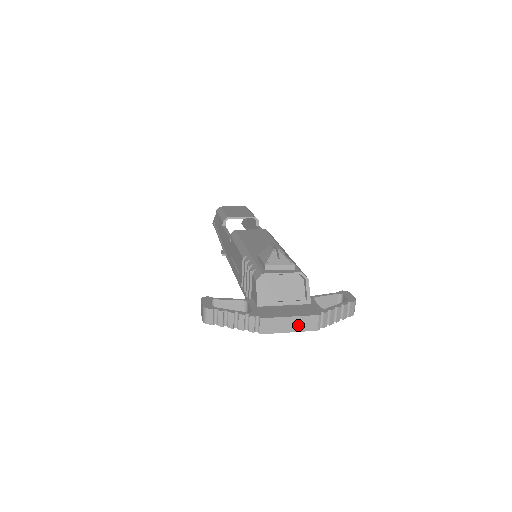
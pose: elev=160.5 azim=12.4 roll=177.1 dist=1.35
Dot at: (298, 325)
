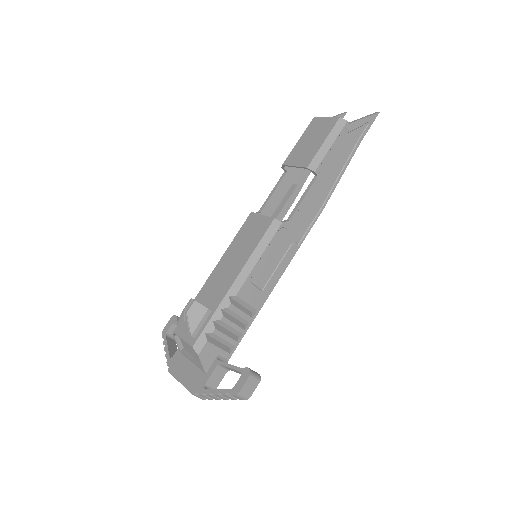
Dot at: occluded
